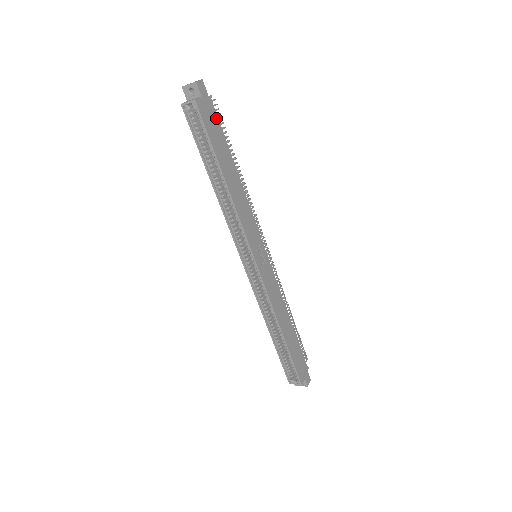
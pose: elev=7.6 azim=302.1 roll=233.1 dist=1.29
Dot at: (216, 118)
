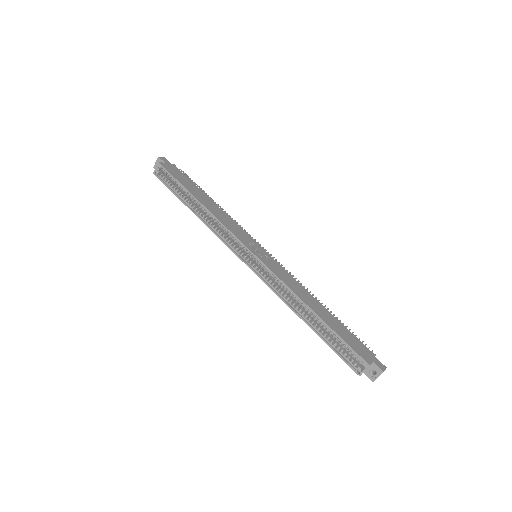
Dot at: (182, 174)
